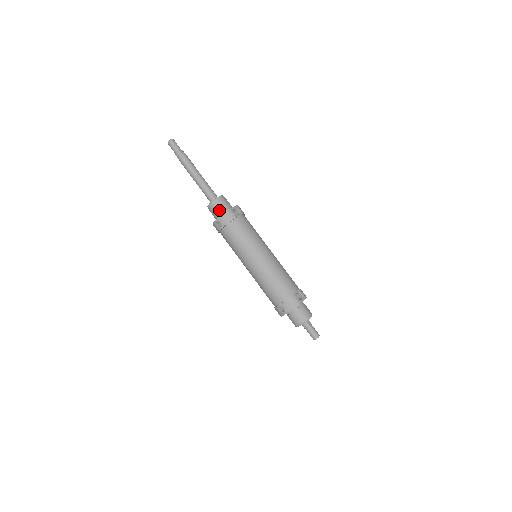
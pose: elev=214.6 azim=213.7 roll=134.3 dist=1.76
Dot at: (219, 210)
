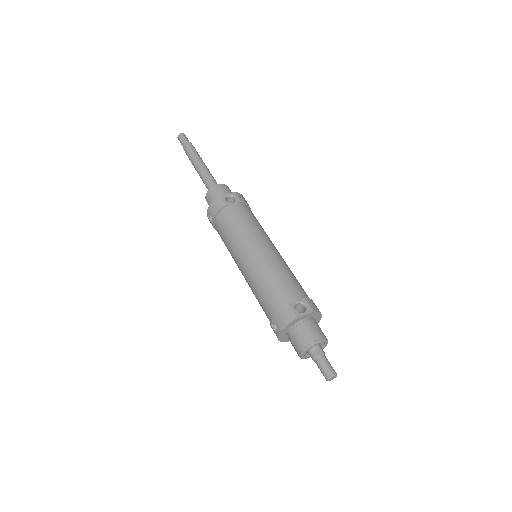
Dot at: occluded
